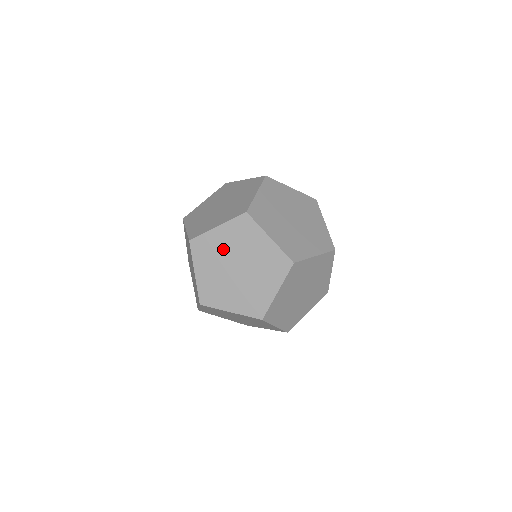
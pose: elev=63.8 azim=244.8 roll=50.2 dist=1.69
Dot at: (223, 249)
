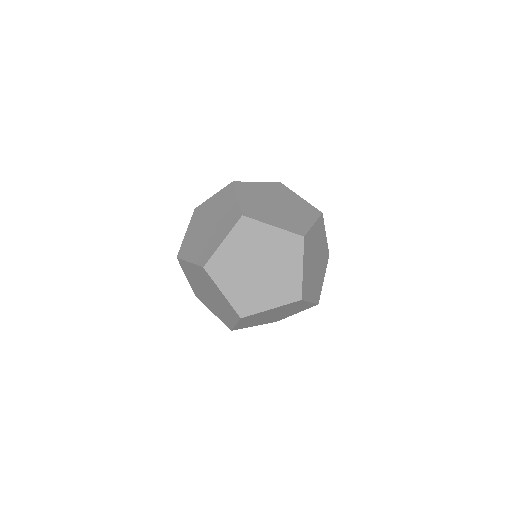
Dot at: (263, 193)
